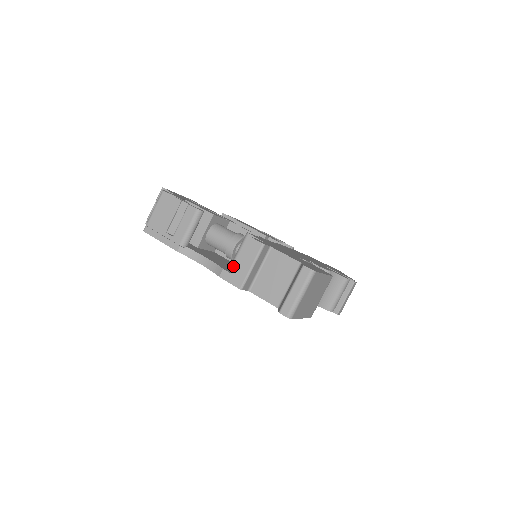
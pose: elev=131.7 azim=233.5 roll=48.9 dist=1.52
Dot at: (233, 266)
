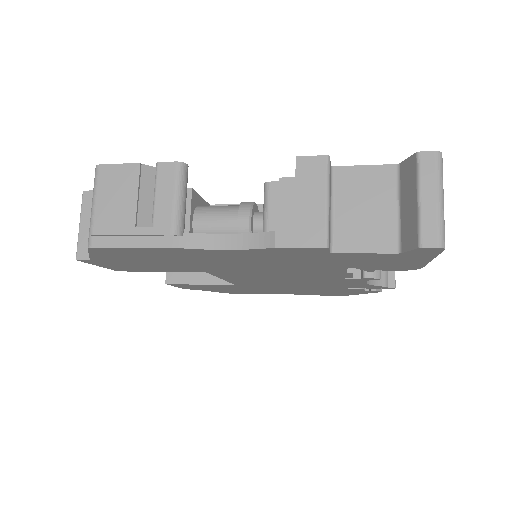
Dot at: occluded
